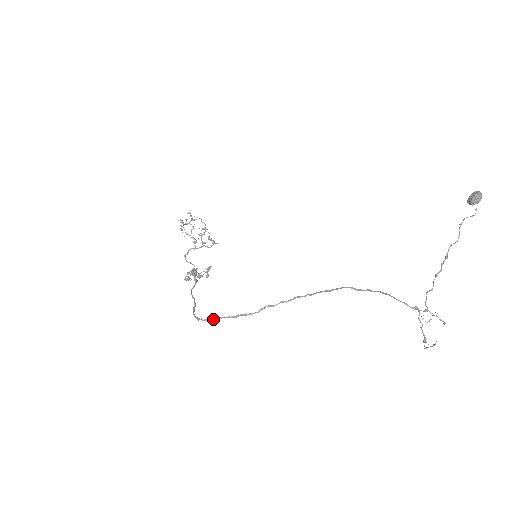
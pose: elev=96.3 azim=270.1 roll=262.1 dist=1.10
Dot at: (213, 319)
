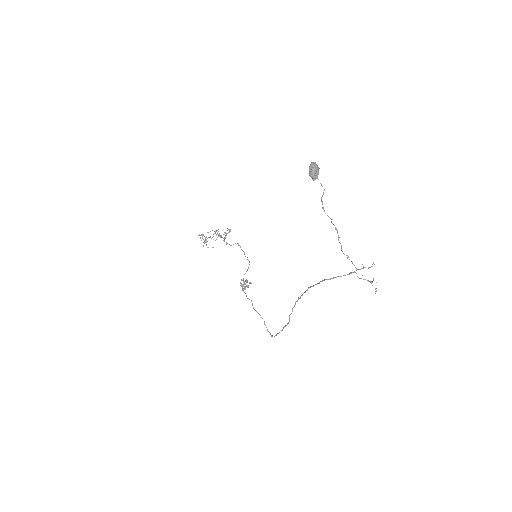
Dot at: occluded
